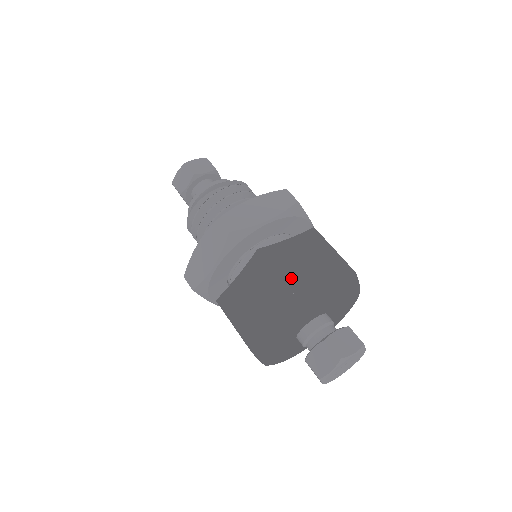
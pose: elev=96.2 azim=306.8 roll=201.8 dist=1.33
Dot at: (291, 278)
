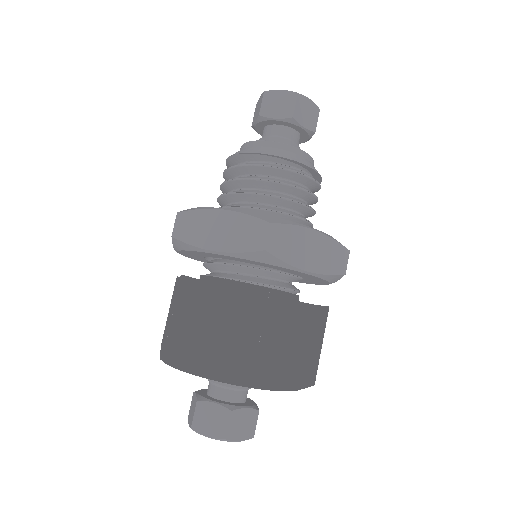
Dot at: (266, 351)
